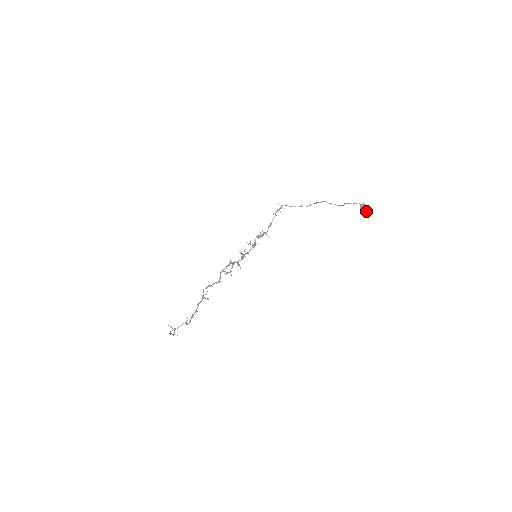
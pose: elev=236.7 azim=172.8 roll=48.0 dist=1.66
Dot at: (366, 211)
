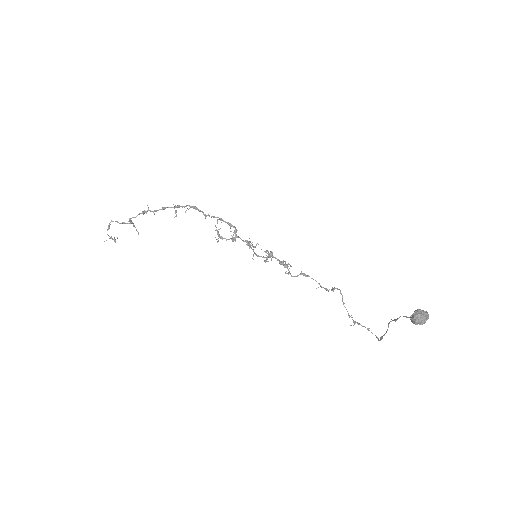
Dot at: (420, 313)
